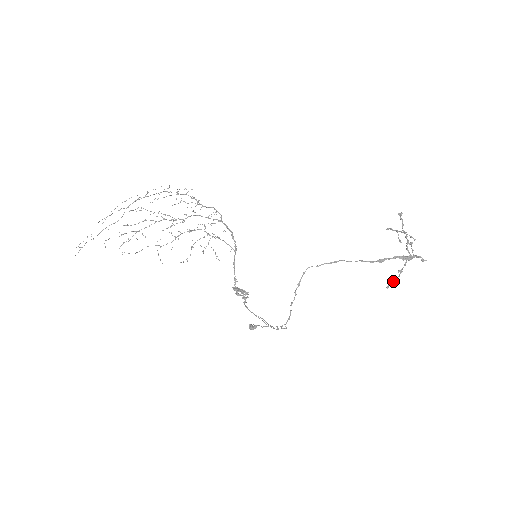
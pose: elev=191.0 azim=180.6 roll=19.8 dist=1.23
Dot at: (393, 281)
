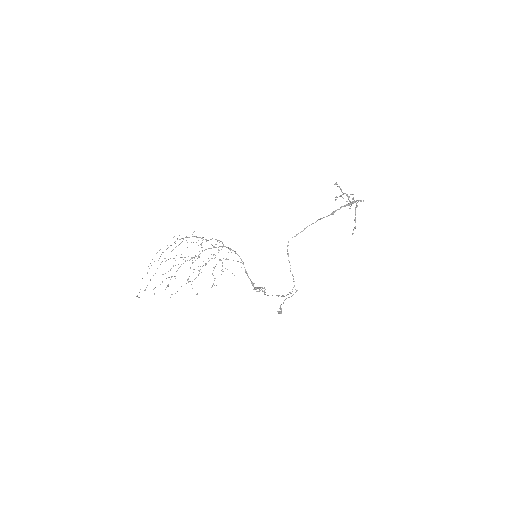
Dot at: (354, 228)
